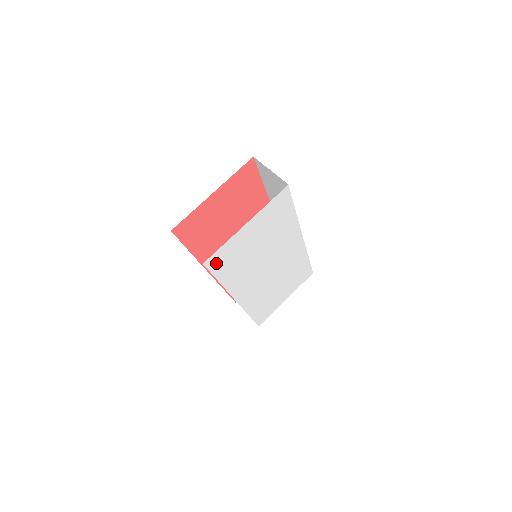
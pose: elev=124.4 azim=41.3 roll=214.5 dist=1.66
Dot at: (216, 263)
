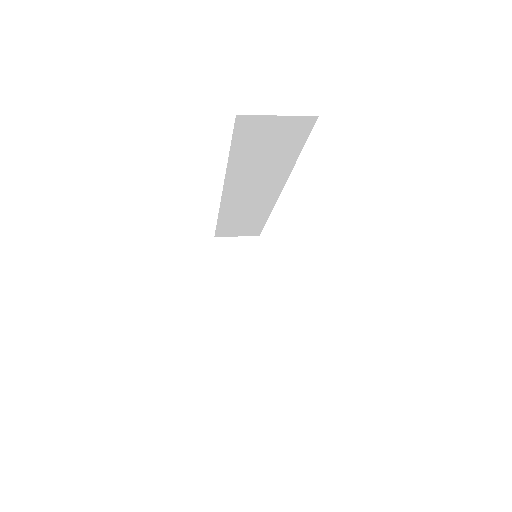
Dot at: occluded
